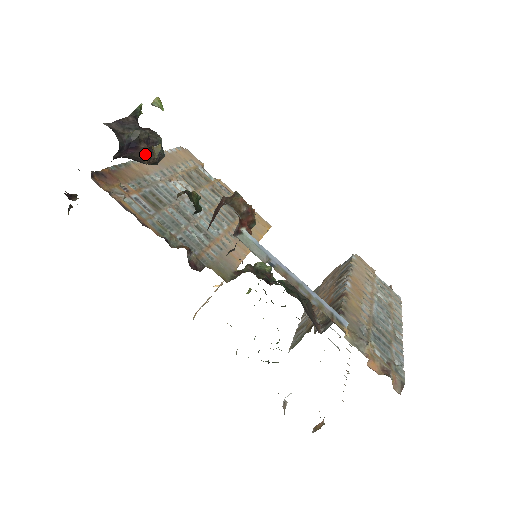
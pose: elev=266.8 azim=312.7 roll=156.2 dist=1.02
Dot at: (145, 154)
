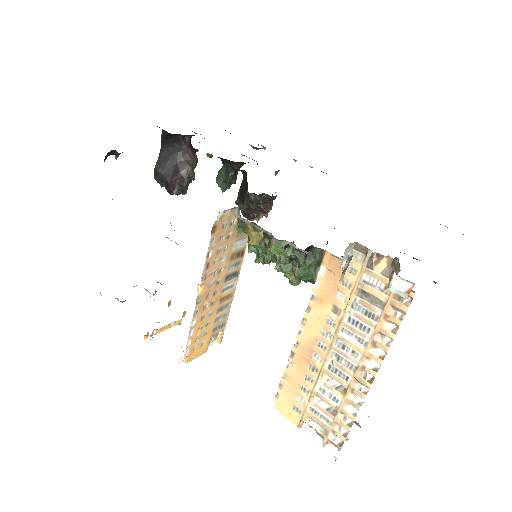
Dot at: (195, 160)
